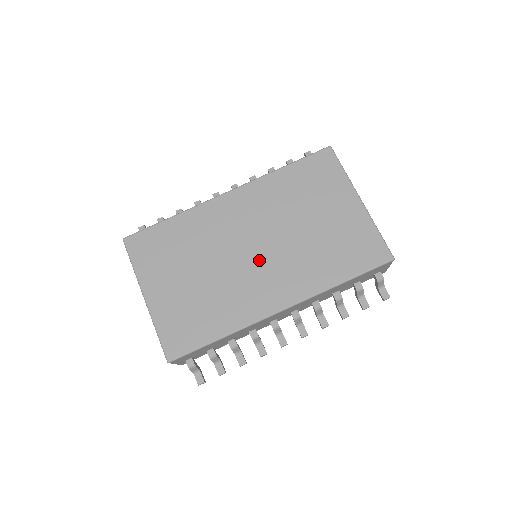
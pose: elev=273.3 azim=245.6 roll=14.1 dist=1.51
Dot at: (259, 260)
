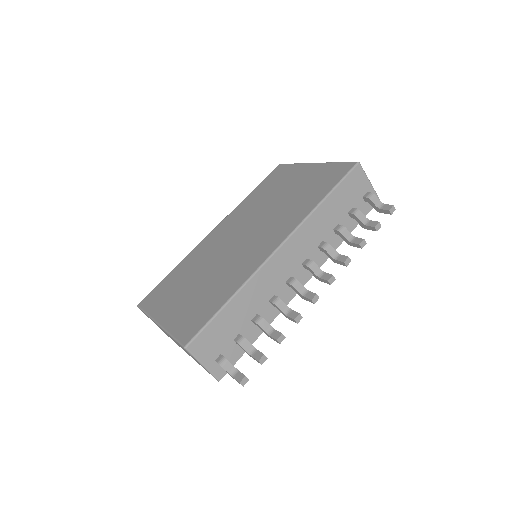
Dot at: (248, 239)
